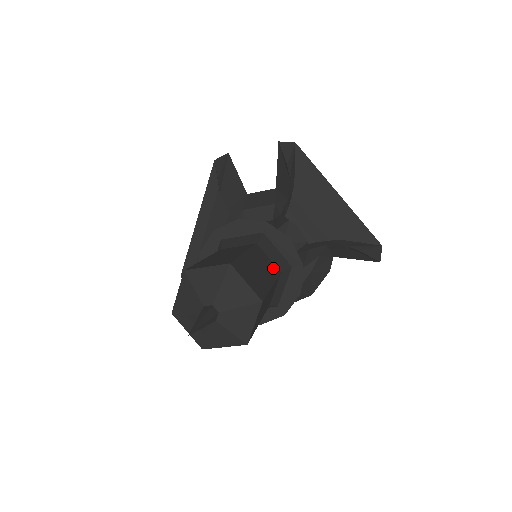
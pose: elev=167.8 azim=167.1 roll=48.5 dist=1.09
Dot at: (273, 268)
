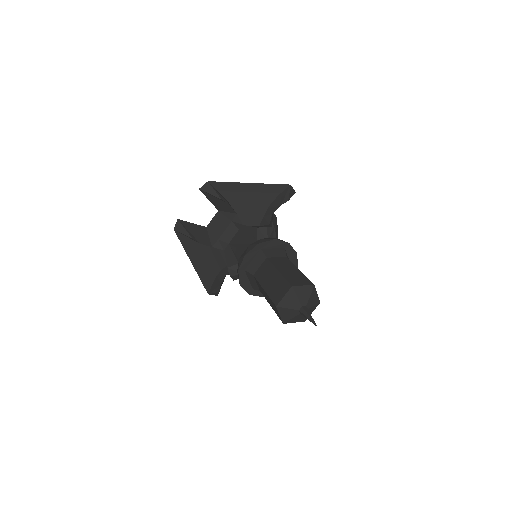
Dot at: (285, 260)
